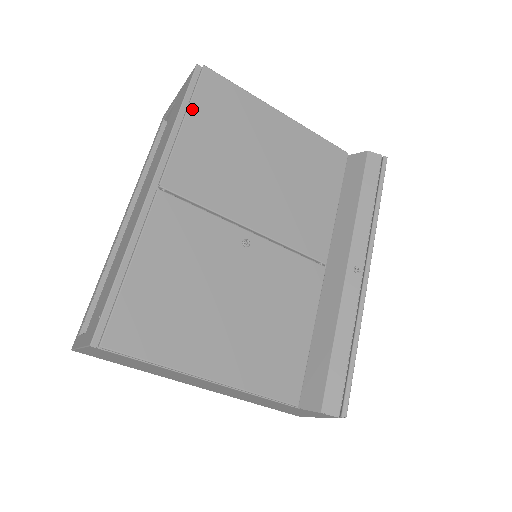
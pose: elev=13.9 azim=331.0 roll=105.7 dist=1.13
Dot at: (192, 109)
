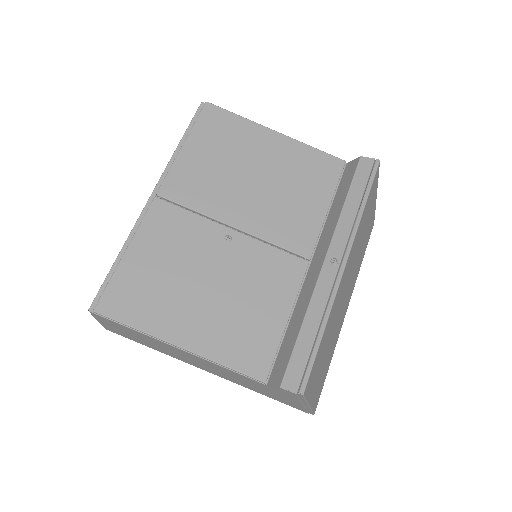
Dot at: (191, 135)
